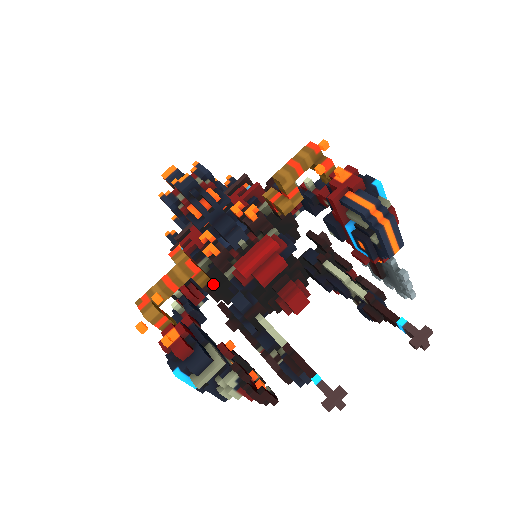
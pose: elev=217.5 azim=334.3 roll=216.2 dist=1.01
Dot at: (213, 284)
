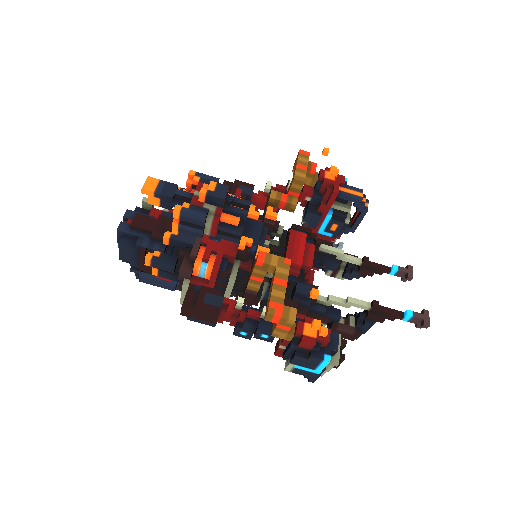
Dot at: occluded
